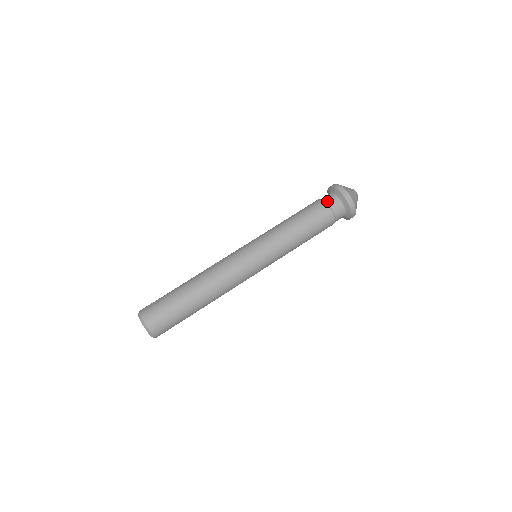
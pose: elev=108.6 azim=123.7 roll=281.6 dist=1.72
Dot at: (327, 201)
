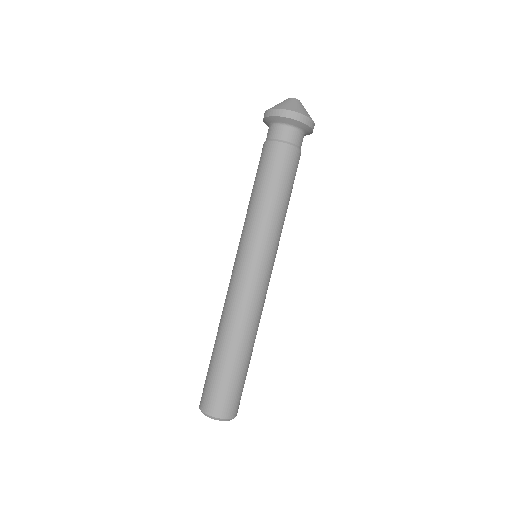
Dot at: (294, 143)
